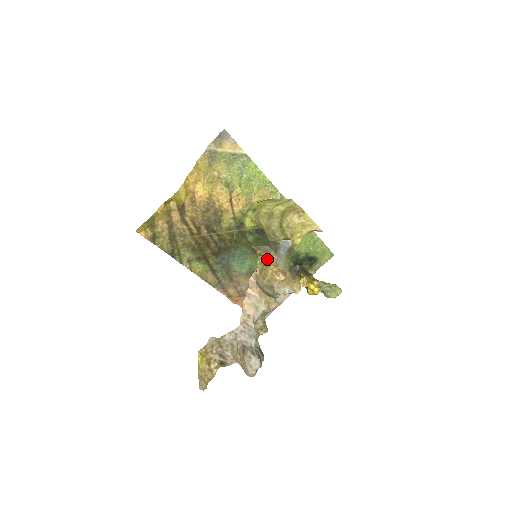
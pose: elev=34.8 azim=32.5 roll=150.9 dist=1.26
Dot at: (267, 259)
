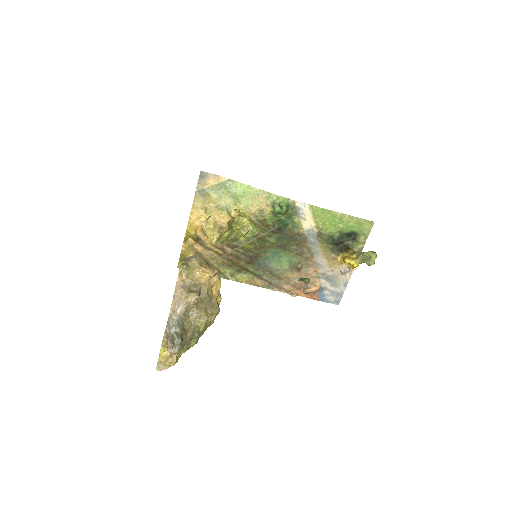
Dot at: (188, 265)
